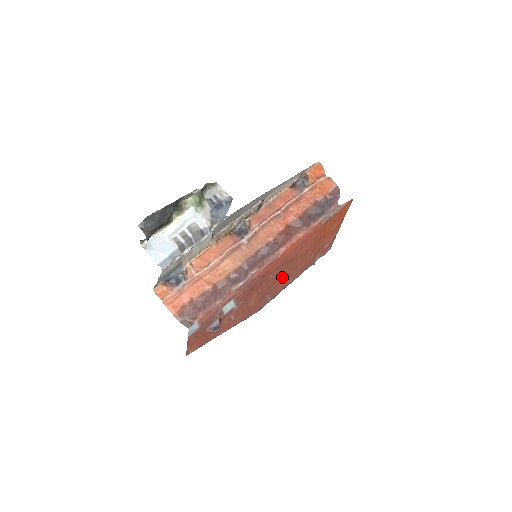
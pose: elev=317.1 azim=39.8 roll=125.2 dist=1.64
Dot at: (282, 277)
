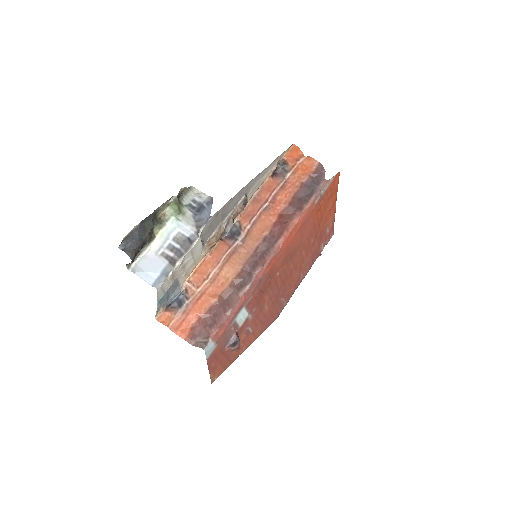
Dot at: (291, 274)
